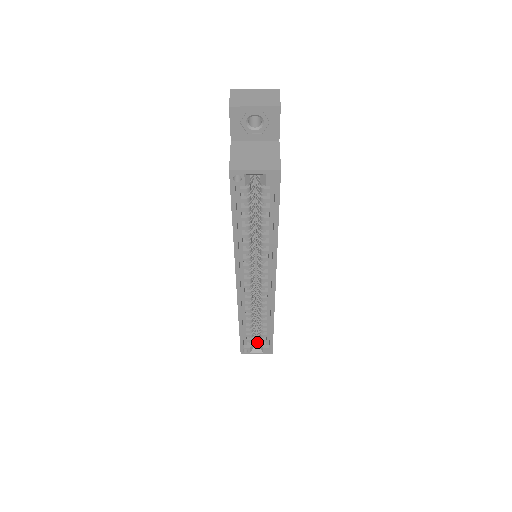
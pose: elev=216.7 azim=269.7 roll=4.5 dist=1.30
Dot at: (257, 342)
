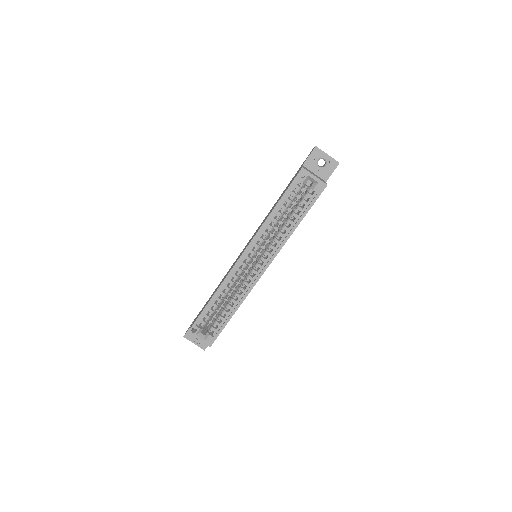
Dot at: (204, 332)
